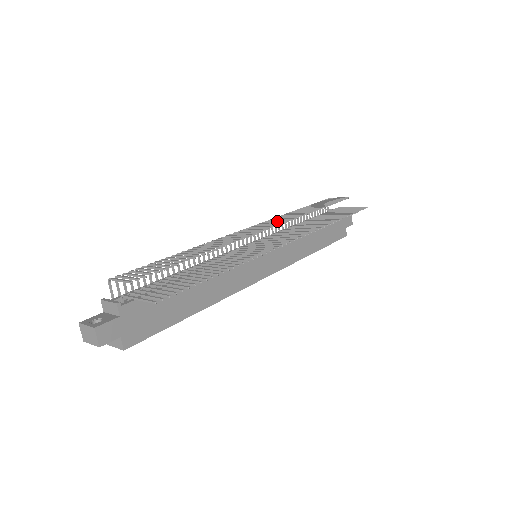
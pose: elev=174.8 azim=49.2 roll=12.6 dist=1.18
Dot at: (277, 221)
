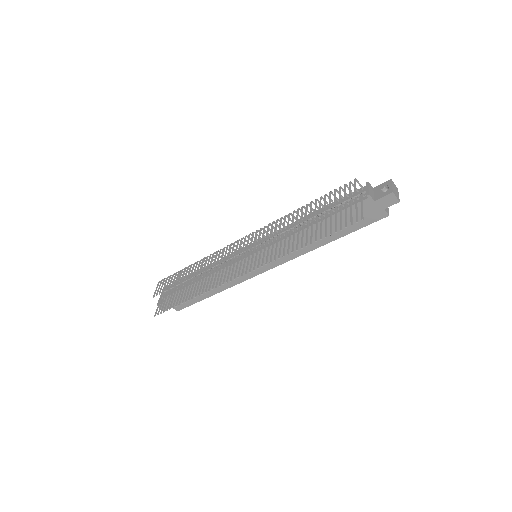
Dot at: (258, 238)
